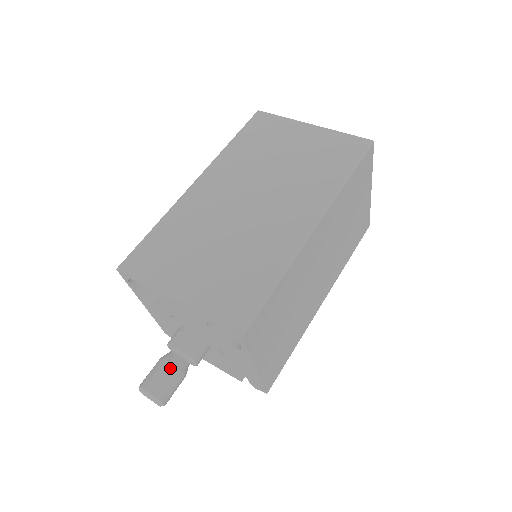
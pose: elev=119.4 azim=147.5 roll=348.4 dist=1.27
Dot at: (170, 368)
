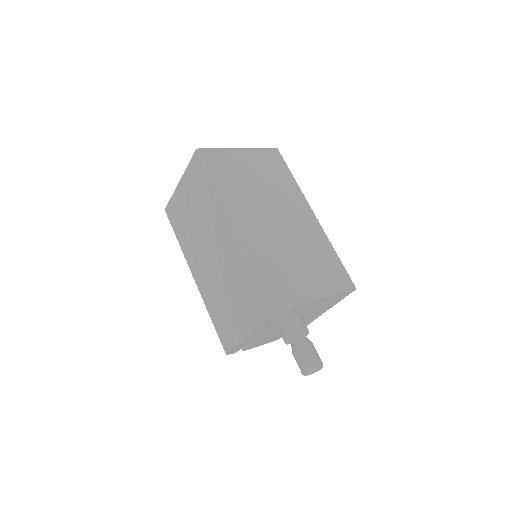
Dot at: (312, 346)
